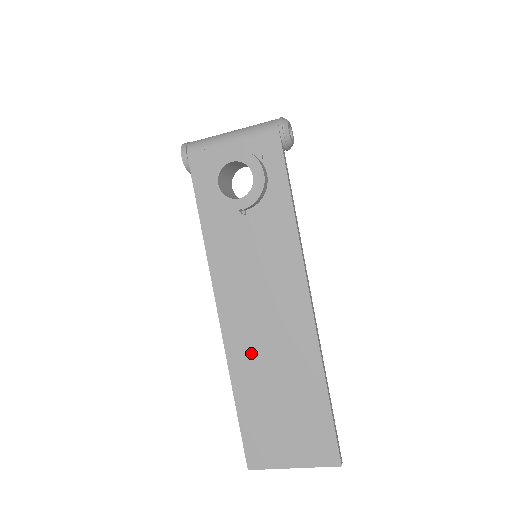
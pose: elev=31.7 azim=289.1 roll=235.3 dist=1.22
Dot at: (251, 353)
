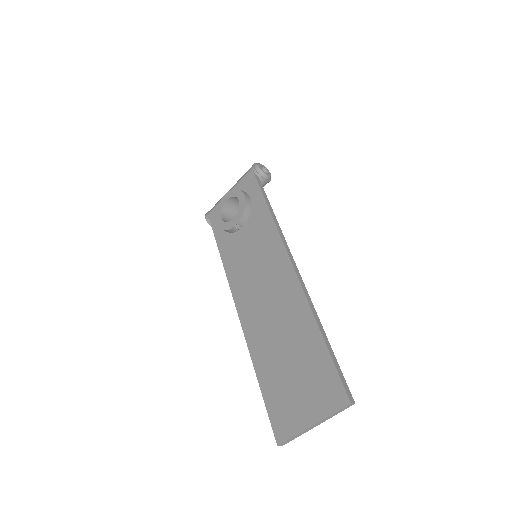
Dot at: (262, 329)
